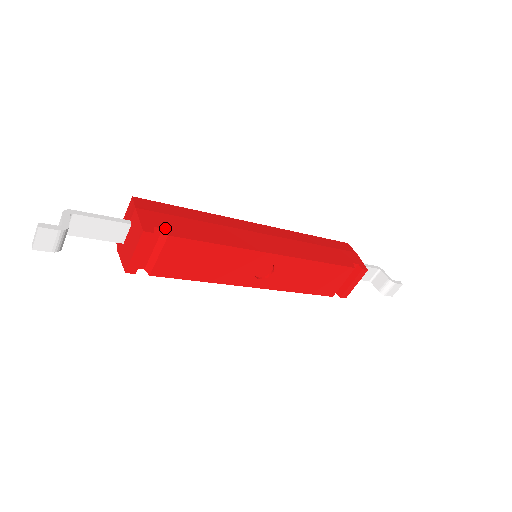
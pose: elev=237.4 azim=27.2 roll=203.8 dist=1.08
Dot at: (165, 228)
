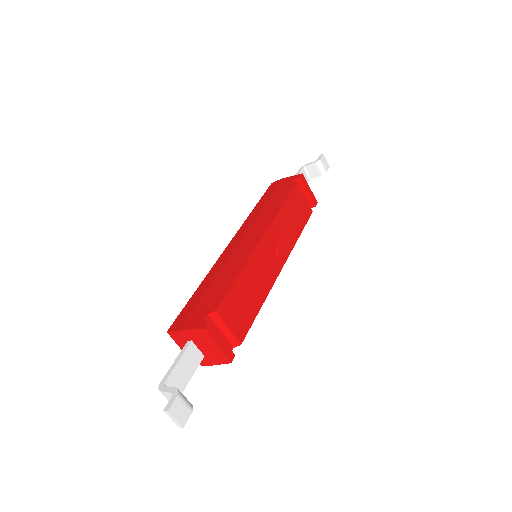
Dot at: (208, 312)
